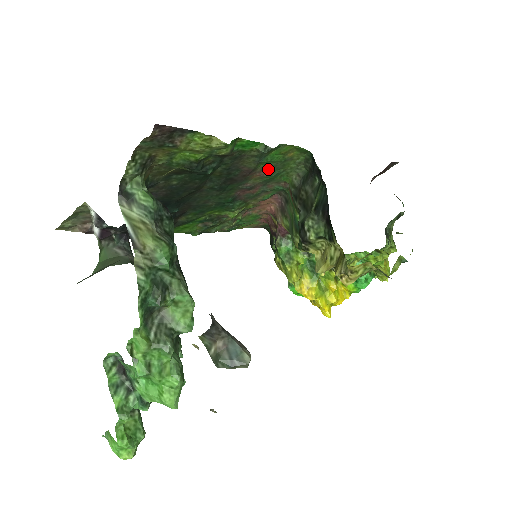
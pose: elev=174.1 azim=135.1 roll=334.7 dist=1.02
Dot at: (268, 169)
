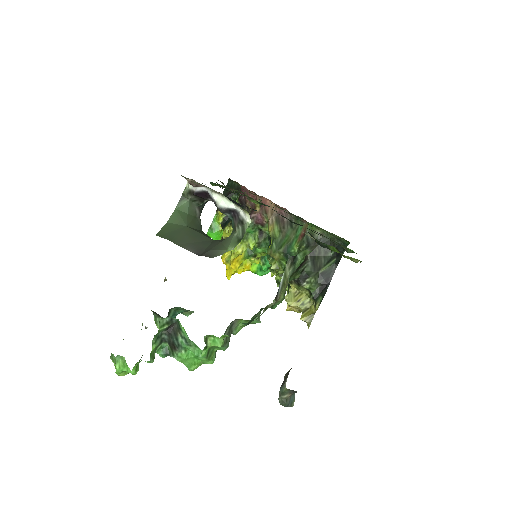
Dot at: occluded
